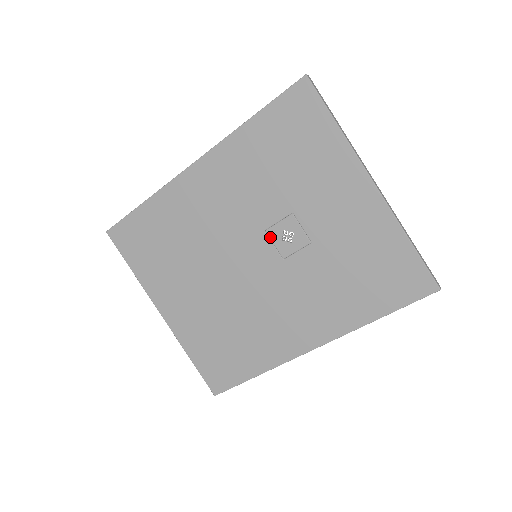
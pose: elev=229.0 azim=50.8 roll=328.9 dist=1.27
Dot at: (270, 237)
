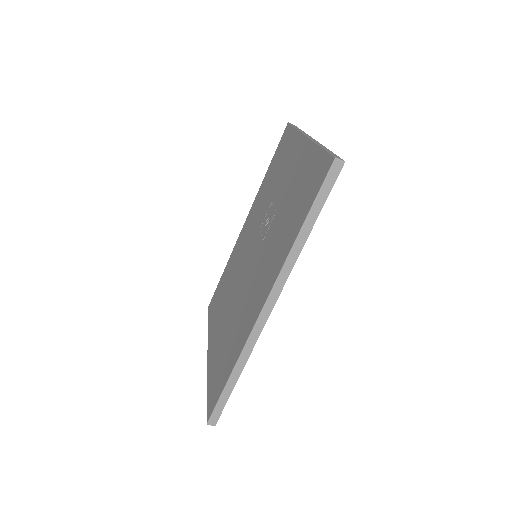
Dot at: (261, 231)
